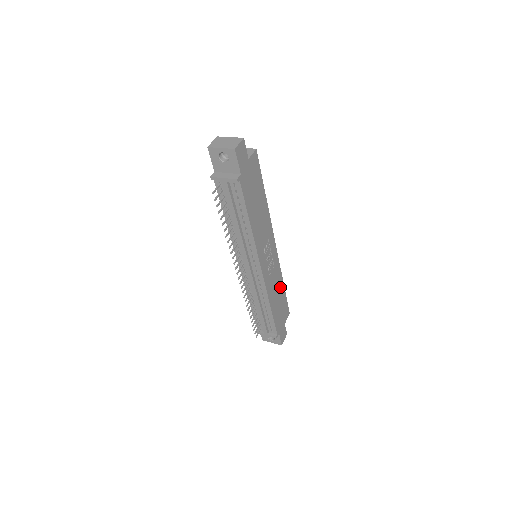
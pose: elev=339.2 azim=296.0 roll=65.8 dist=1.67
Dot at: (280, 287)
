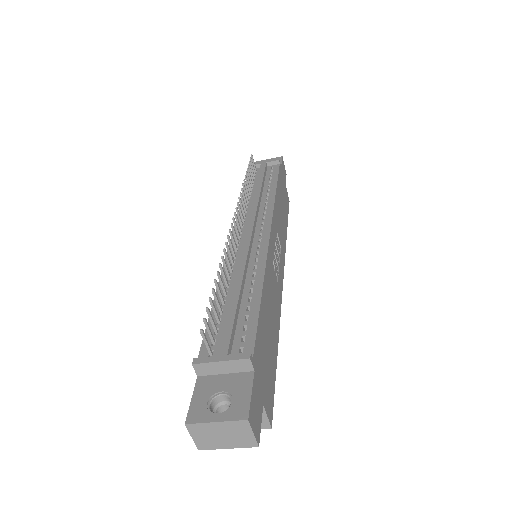
Dot at: (274, 328)
